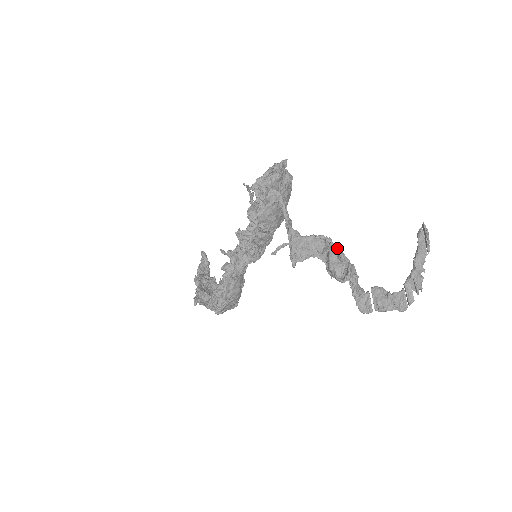
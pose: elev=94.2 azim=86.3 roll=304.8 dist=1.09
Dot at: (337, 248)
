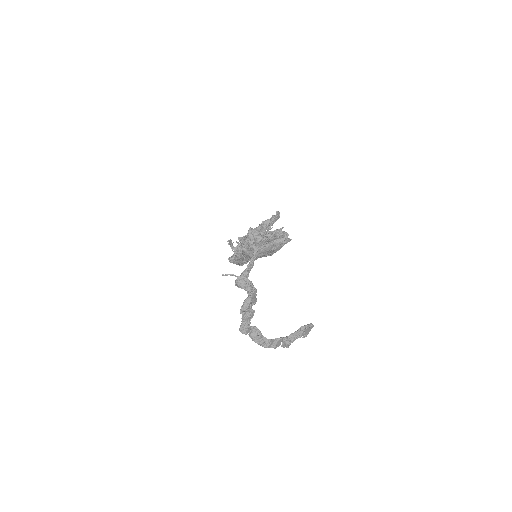
Dot at: (251, 298)
